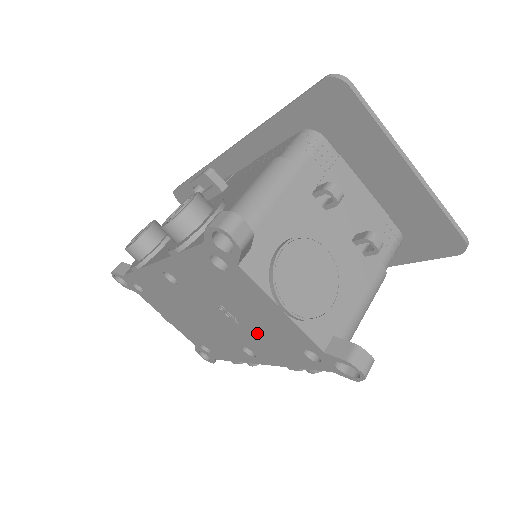
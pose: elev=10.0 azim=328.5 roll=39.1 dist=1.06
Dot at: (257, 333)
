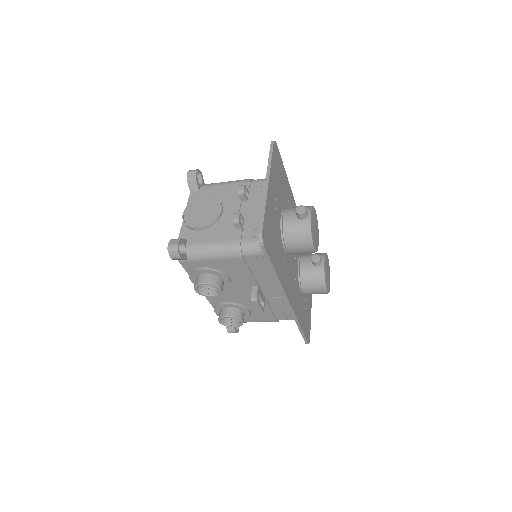
Dot at: occluded
